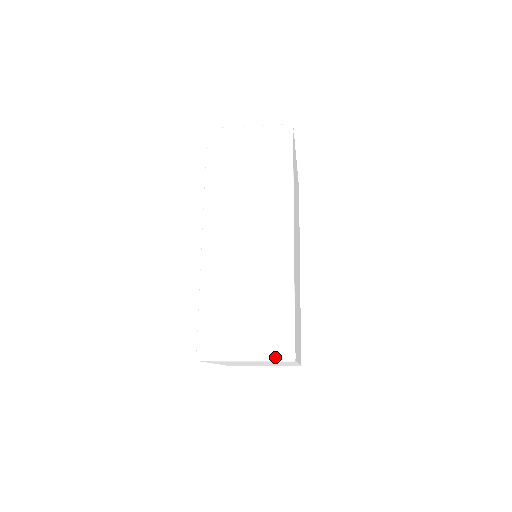
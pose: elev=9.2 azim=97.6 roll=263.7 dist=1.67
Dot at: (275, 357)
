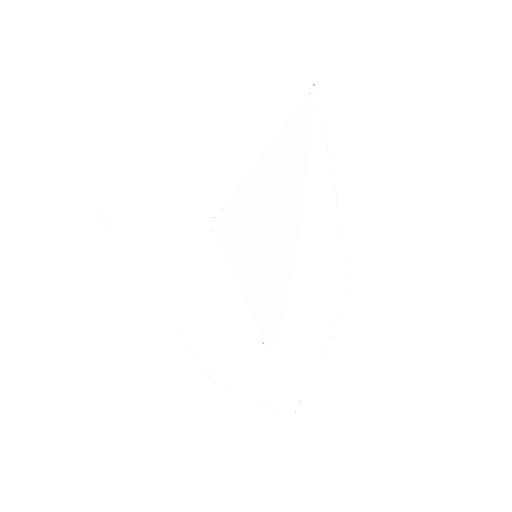
Dot at: occluded
